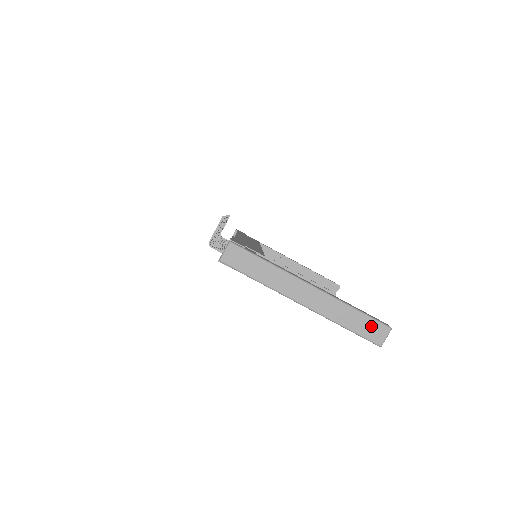
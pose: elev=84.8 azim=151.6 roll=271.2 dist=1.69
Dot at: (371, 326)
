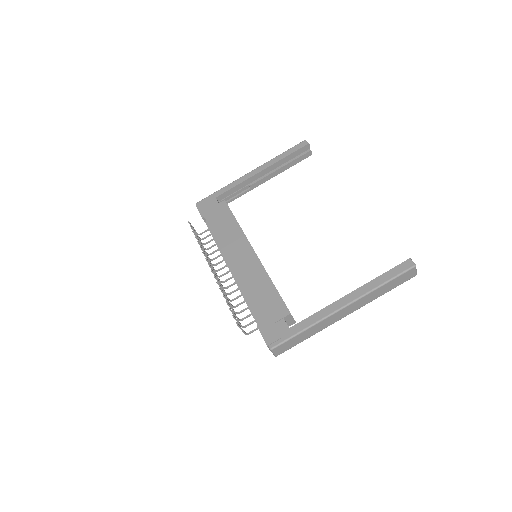
Dot at: (401, 278)
